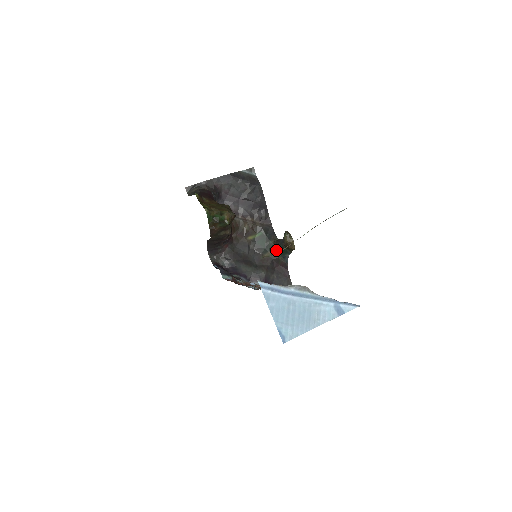
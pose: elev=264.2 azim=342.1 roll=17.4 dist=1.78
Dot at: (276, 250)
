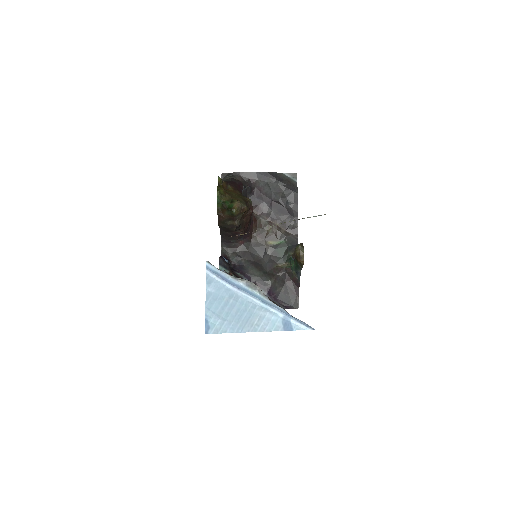
Dot at: (292, 263)
